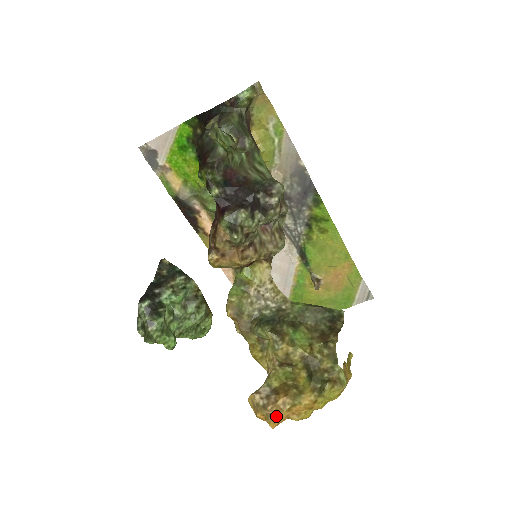
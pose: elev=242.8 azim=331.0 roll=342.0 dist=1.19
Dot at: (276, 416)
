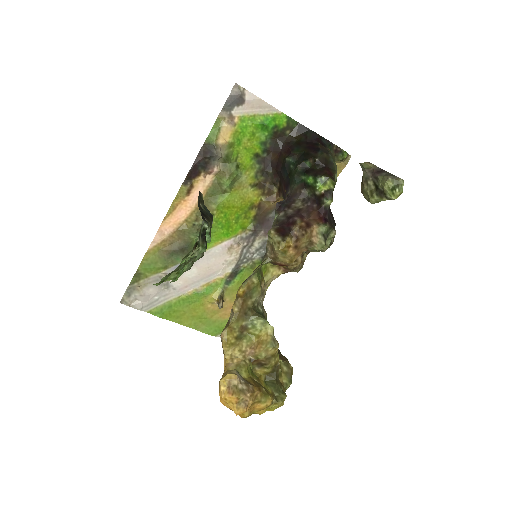
Dot at: (250, 405)
